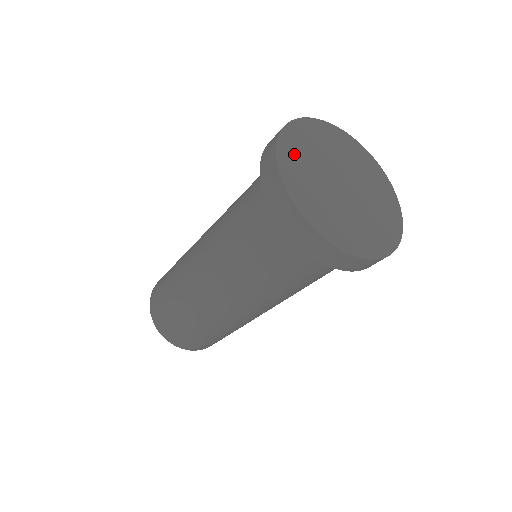
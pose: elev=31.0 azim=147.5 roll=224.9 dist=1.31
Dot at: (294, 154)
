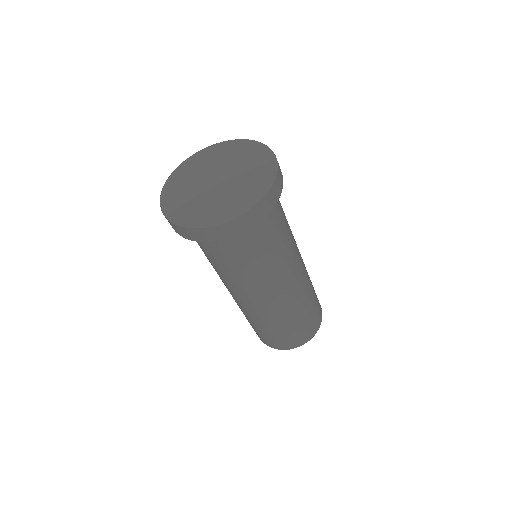
Dot at: (184, 172)
